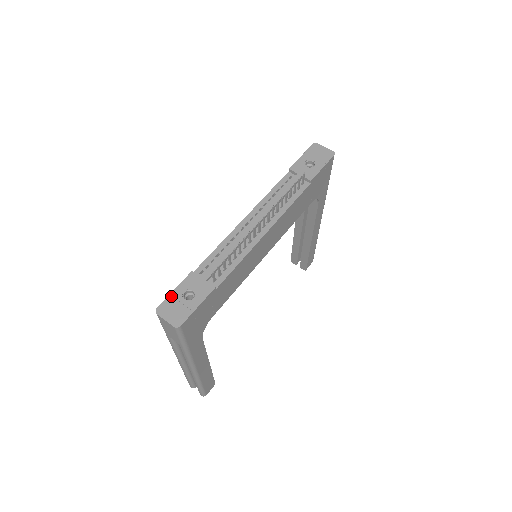
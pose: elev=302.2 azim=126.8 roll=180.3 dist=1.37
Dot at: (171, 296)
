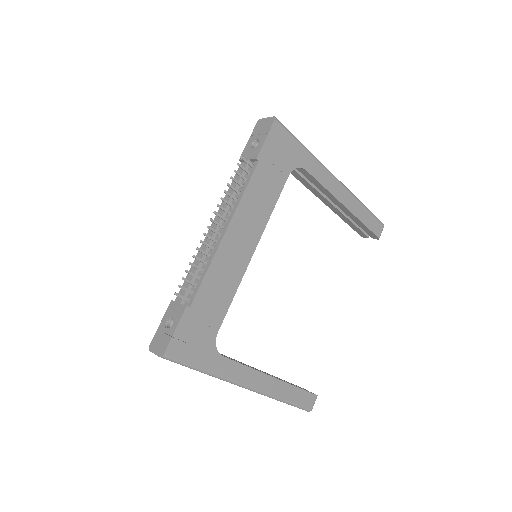
Dot at: (158, 330)
